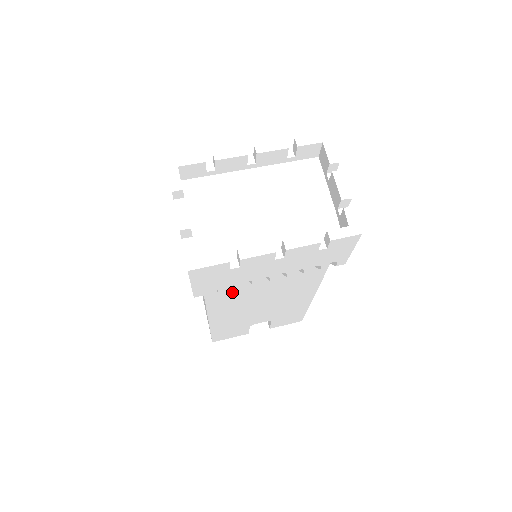
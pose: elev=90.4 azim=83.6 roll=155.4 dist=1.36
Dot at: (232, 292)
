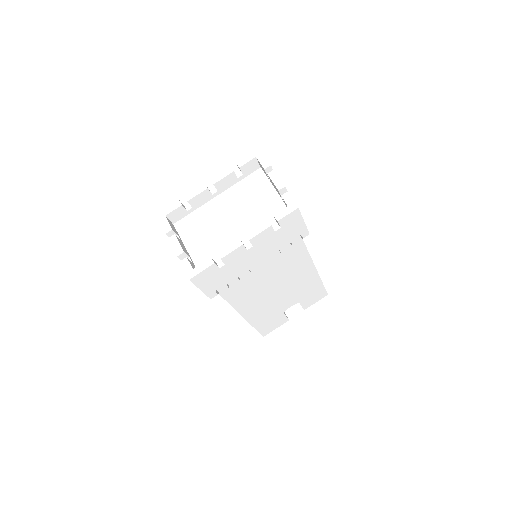
Dot at: (242, 287)
